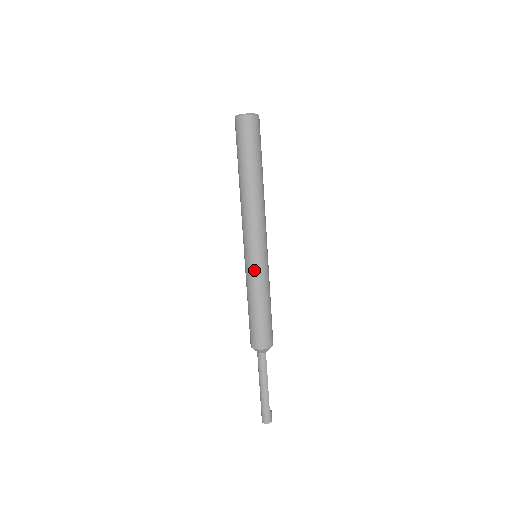
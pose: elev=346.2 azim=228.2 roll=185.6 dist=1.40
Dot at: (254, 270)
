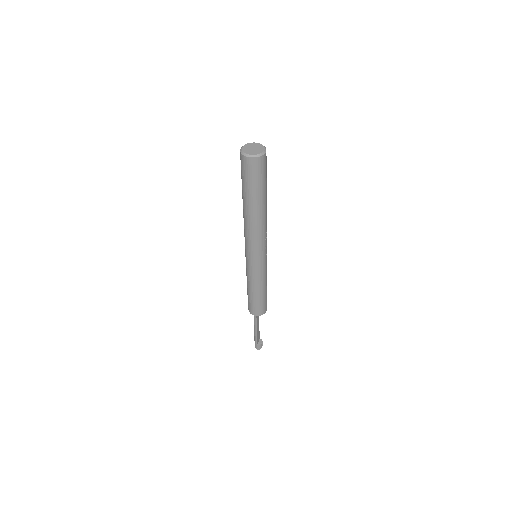
Dot at: (246, 266)
